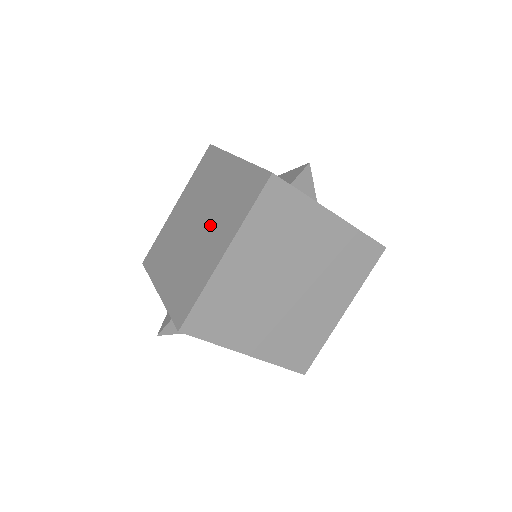
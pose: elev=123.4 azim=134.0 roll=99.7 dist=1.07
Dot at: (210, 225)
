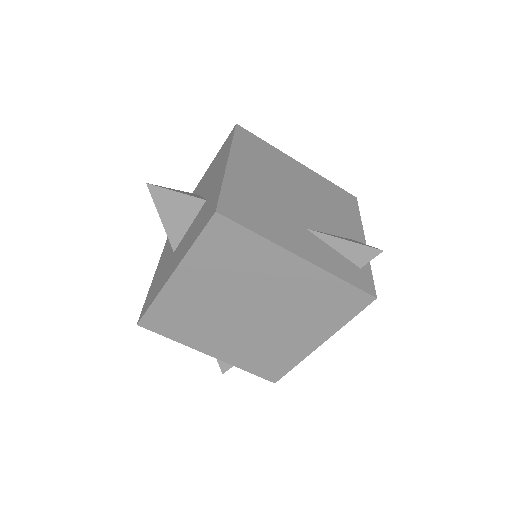
Dot at: (282, 319)
